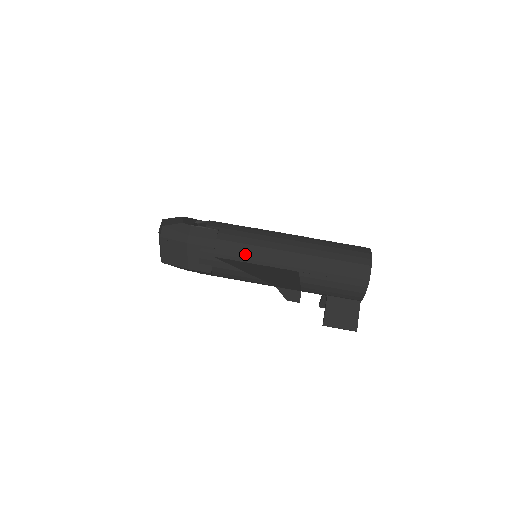
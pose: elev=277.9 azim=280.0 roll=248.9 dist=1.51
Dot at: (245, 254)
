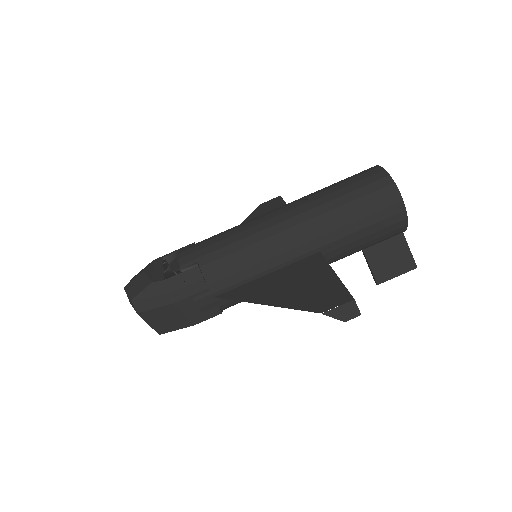
Dot at: (247, 272)
